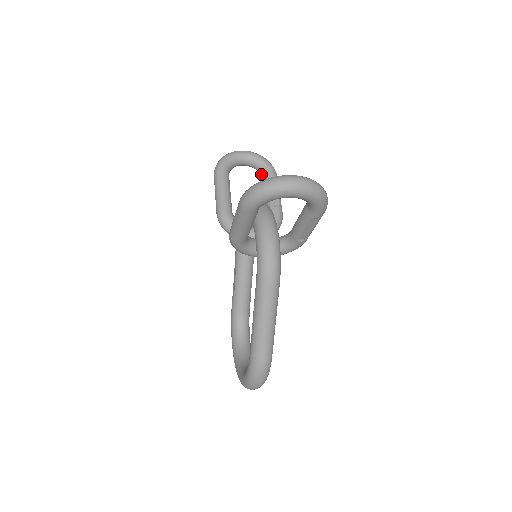
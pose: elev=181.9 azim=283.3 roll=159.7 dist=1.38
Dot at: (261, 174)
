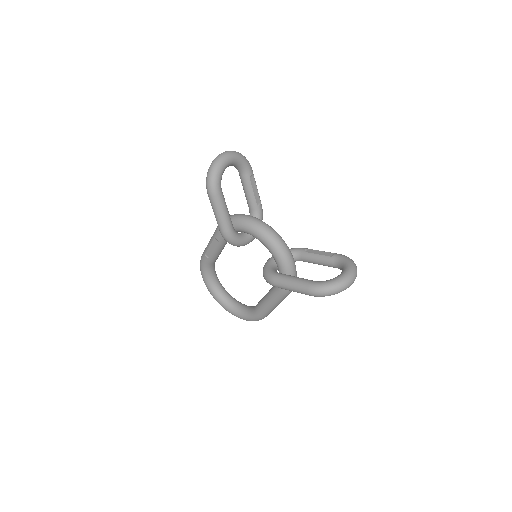
Dot at: (239, 171)
